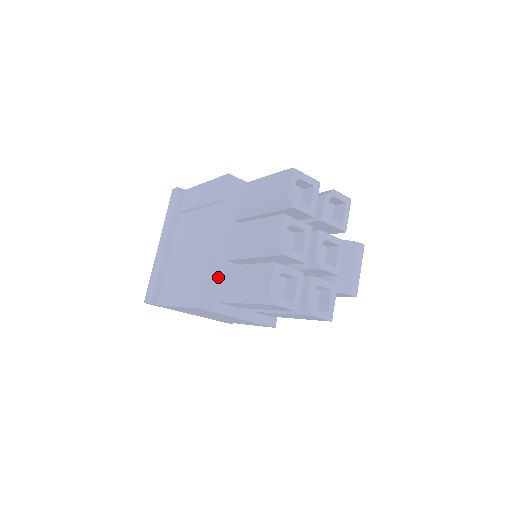
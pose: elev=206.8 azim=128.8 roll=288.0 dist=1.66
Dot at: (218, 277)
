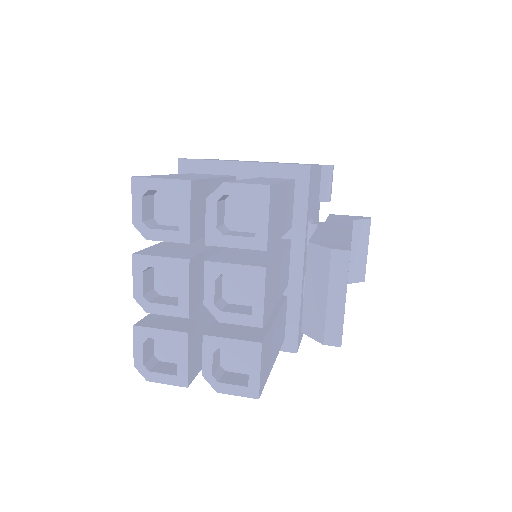
Dot at: occluded
